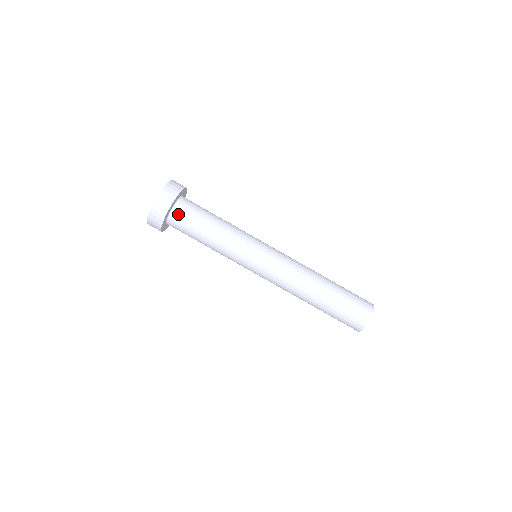
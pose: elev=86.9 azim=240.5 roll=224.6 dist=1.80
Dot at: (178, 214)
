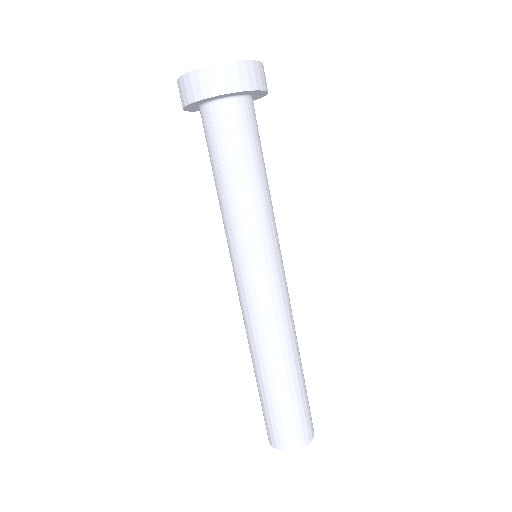
Dot at: (240, 110)
